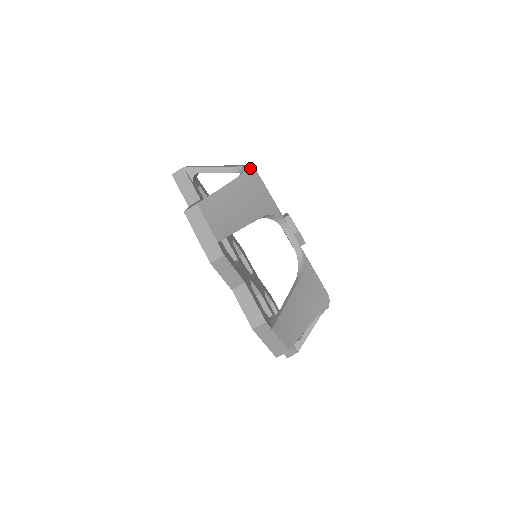
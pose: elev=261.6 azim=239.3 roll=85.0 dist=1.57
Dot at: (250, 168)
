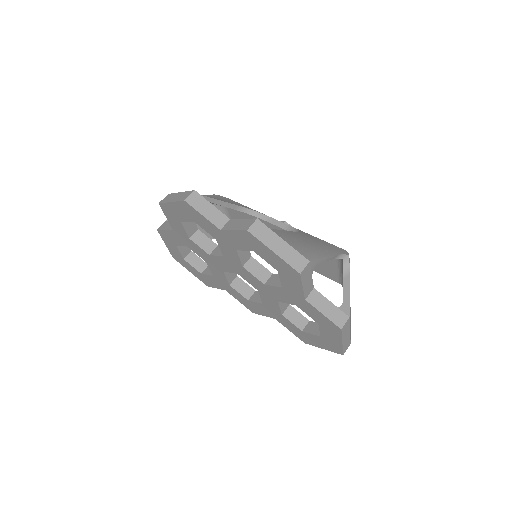
Dot at: occluded
